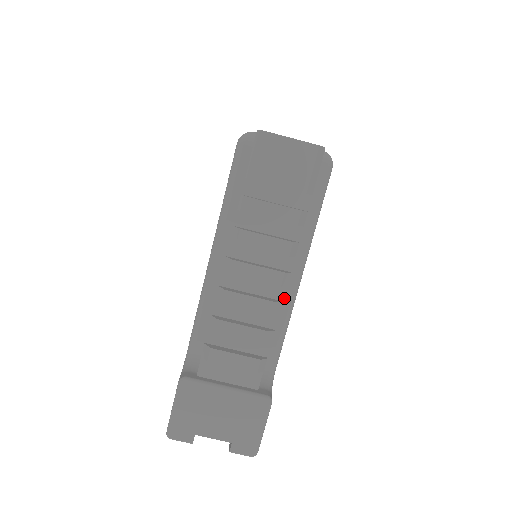
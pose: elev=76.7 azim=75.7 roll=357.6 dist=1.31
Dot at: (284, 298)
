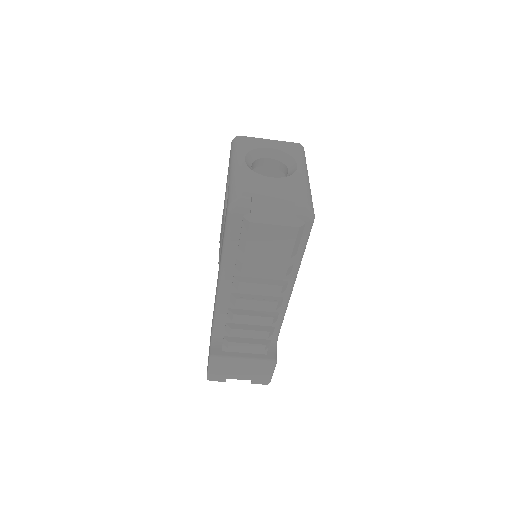
Dot at: occluded
